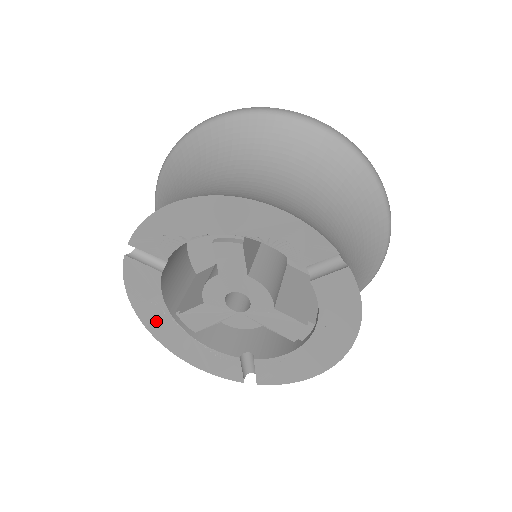
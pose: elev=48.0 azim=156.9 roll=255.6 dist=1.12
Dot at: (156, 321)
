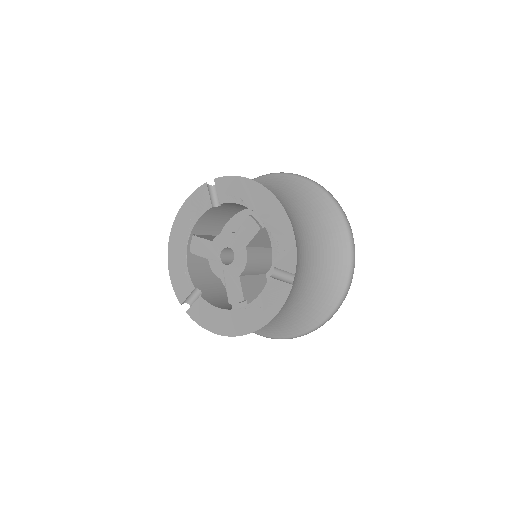
Dot at: (181, 228)
